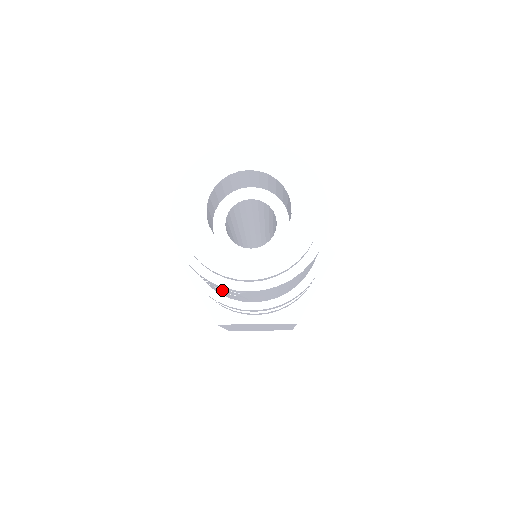
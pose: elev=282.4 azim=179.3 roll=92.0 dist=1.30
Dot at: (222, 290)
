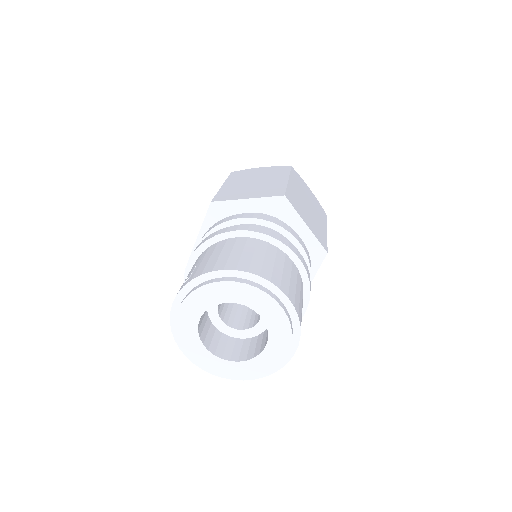
Dot at: occluded
